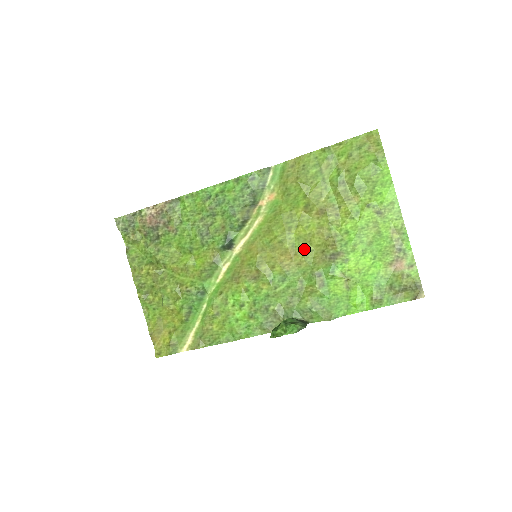
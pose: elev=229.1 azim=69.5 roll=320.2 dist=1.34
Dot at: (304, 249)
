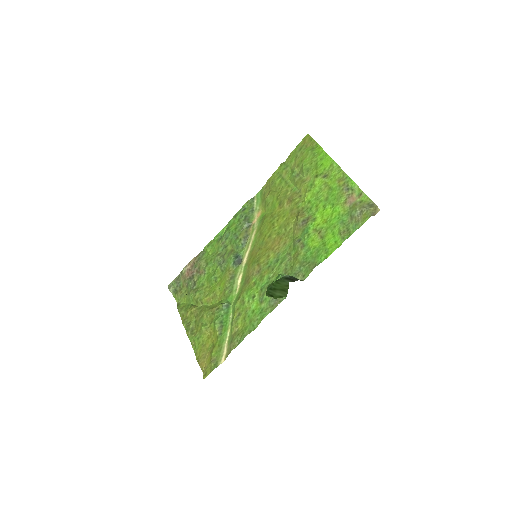
Dot at: (285, 231)
